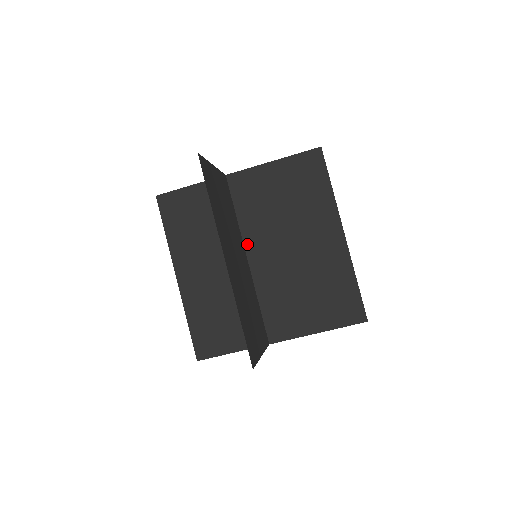
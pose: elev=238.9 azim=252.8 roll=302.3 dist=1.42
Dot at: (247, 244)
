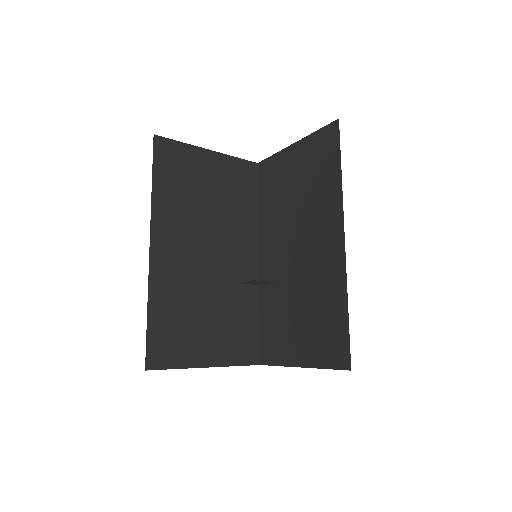
Dot at: (261, 242)
